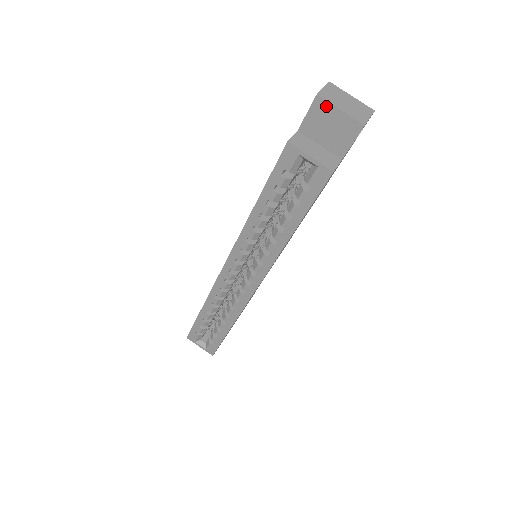
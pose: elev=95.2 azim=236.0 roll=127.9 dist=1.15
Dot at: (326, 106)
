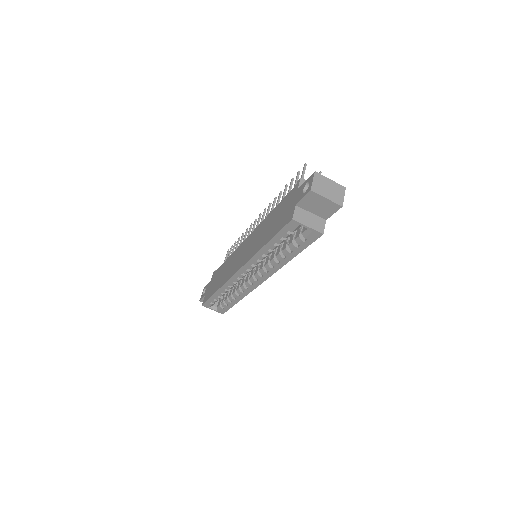
Dot at: (317, 196)
